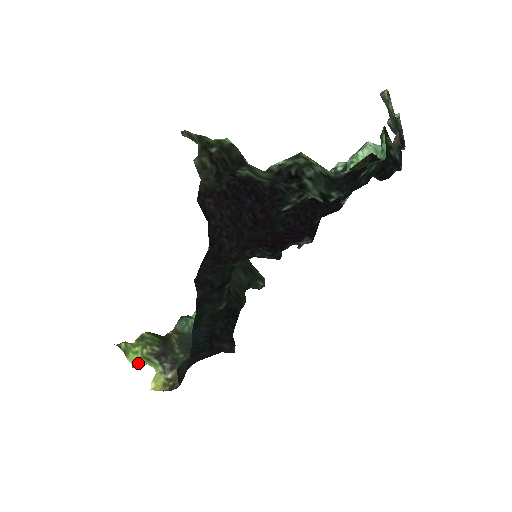
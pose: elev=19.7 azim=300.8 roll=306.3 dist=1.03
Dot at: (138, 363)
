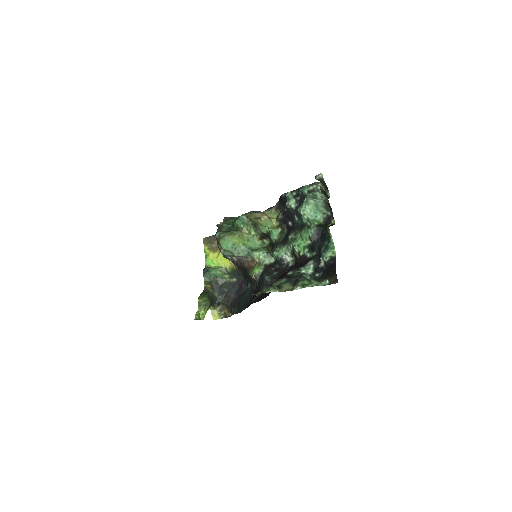
Dot at: occluded
